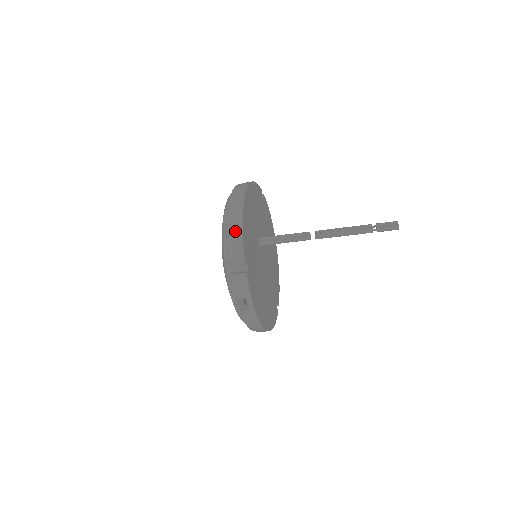
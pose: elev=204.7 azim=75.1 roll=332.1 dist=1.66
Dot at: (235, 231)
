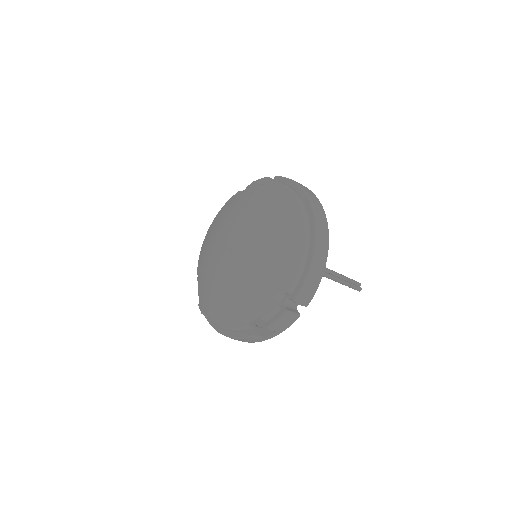
Dot at: (318, 272)
